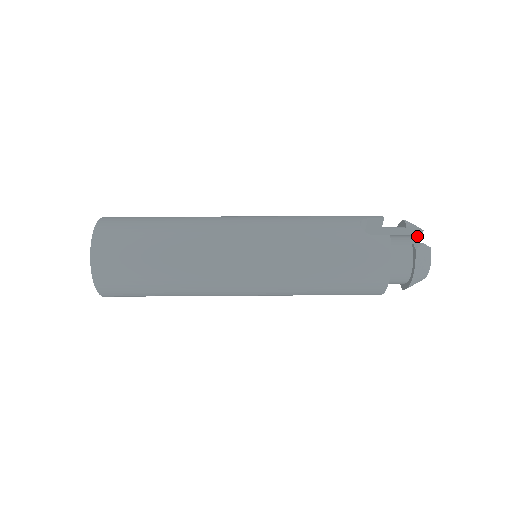
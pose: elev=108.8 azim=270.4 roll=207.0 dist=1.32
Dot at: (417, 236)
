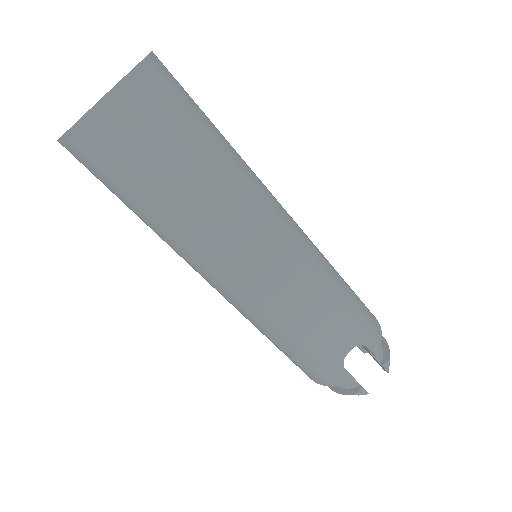
Dot at: occluded
